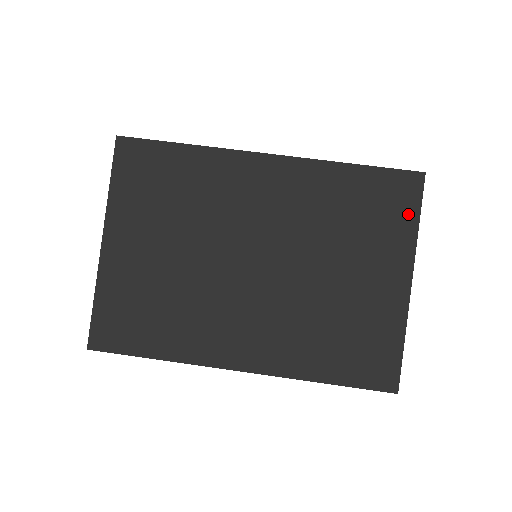
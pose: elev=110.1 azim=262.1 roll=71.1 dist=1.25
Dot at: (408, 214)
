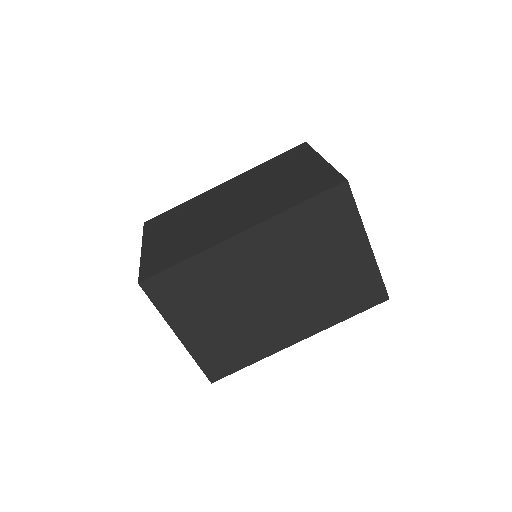
Dot at: (349, 211)
